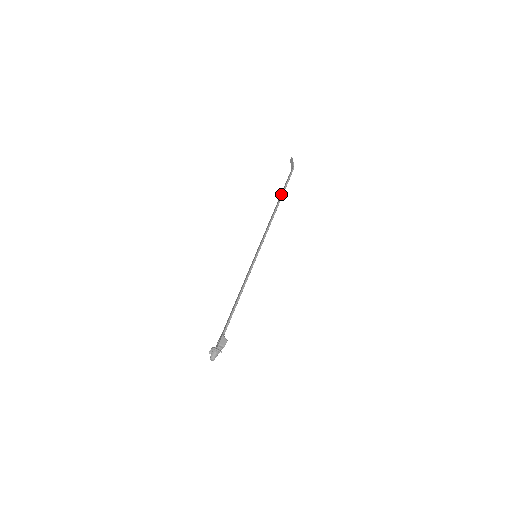
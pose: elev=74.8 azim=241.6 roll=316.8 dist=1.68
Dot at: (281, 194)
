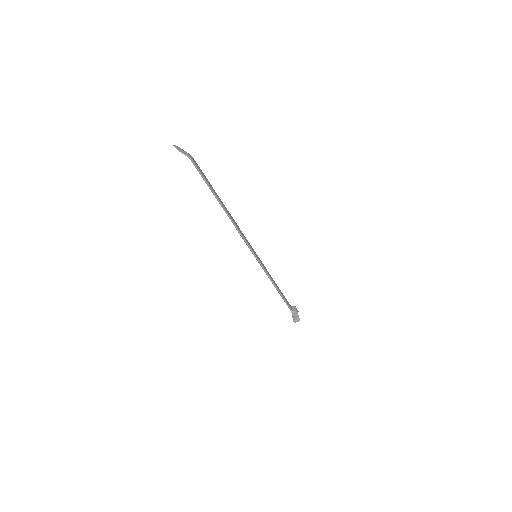
Dot at: occluded
